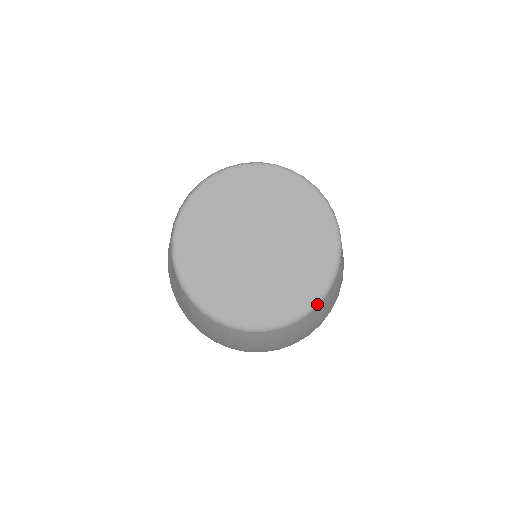
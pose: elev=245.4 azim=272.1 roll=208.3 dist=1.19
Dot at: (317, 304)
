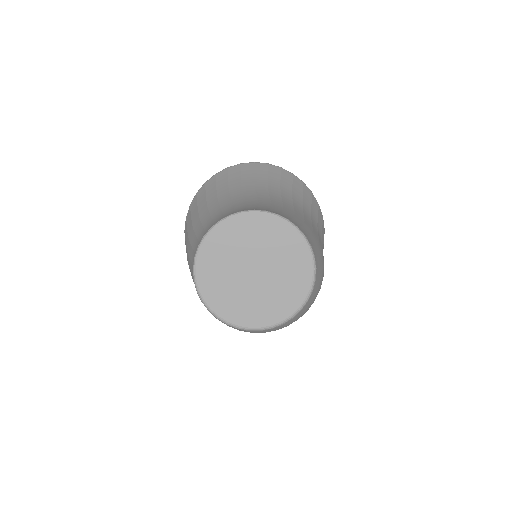
Dot at: (306, 302)
